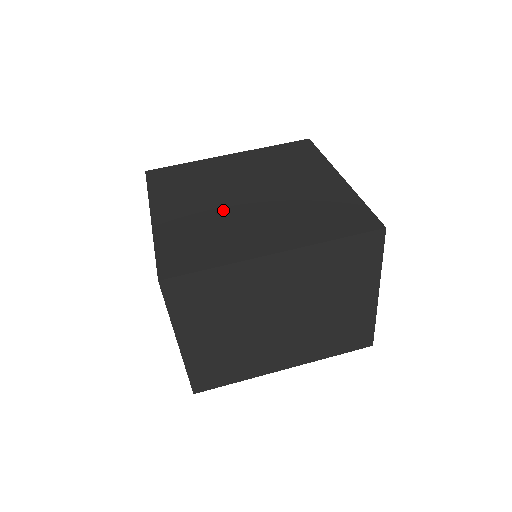
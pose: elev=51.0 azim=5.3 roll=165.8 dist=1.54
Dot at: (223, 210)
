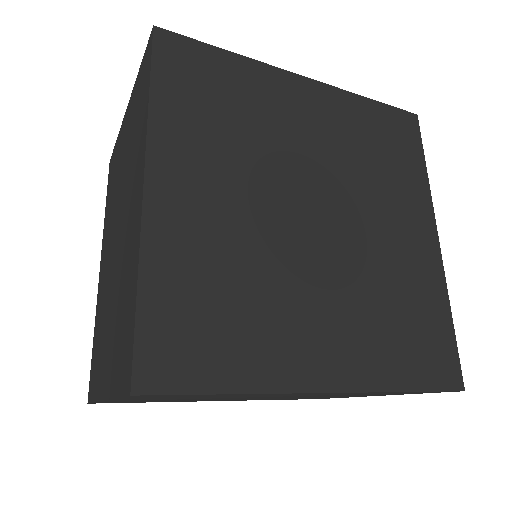
Dot at: (271, 235)
